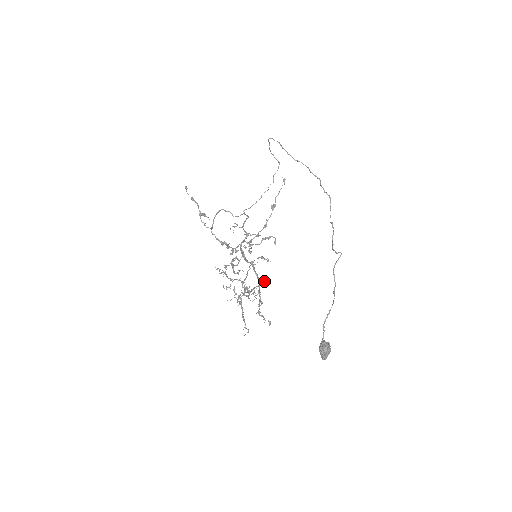
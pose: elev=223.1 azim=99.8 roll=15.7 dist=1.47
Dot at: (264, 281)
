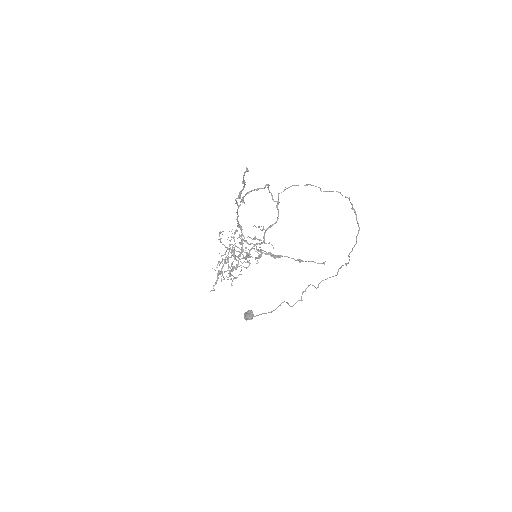
Dot at: occluded
